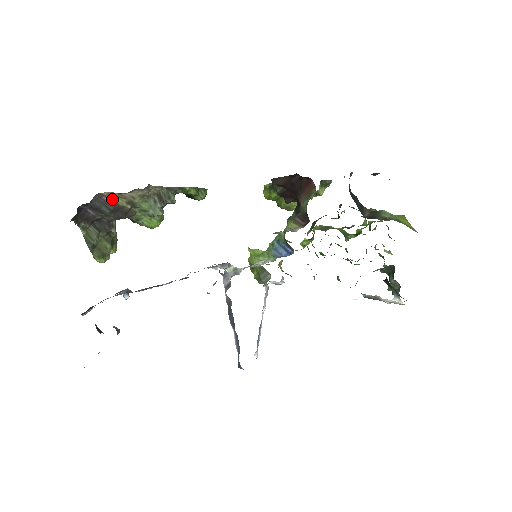
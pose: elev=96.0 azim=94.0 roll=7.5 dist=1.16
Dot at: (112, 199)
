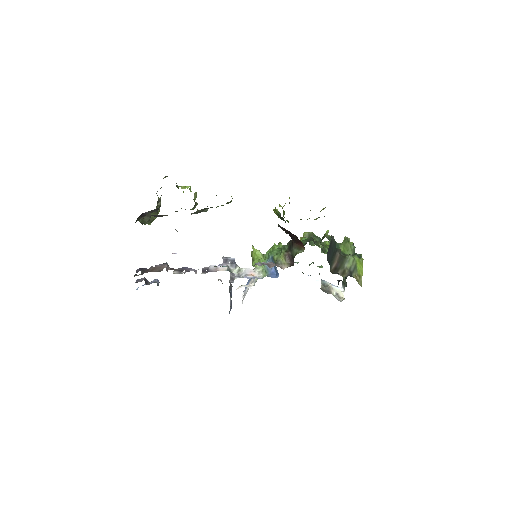
Dot at: (163, 215)
